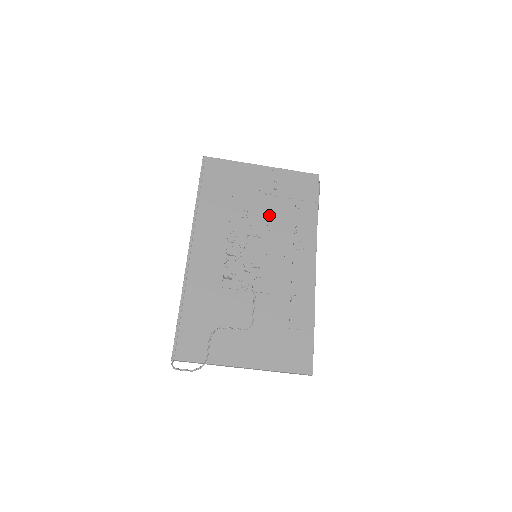
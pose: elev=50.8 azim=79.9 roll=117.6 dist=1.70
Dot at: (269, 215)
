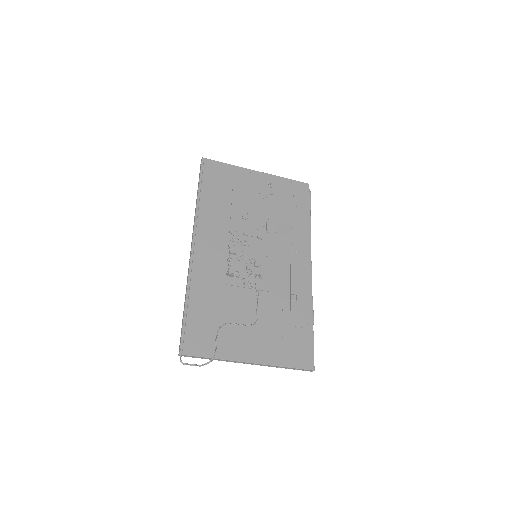
Dot at: (267, 218)
